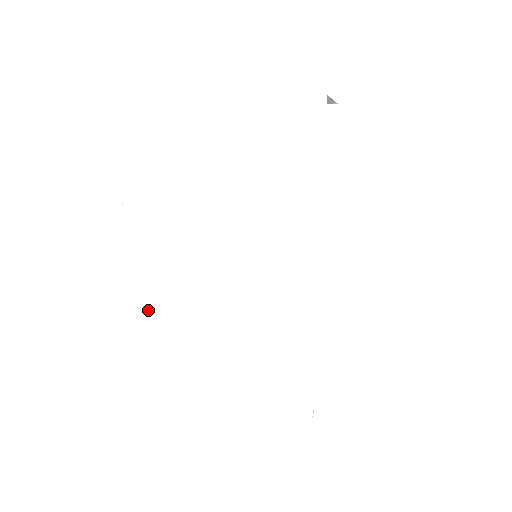
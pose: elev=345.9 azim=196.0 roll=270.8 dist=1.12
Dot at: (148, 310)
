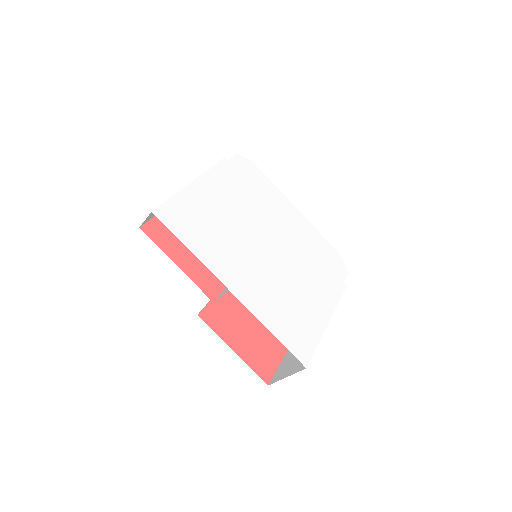
Dot at: (267, 312)
